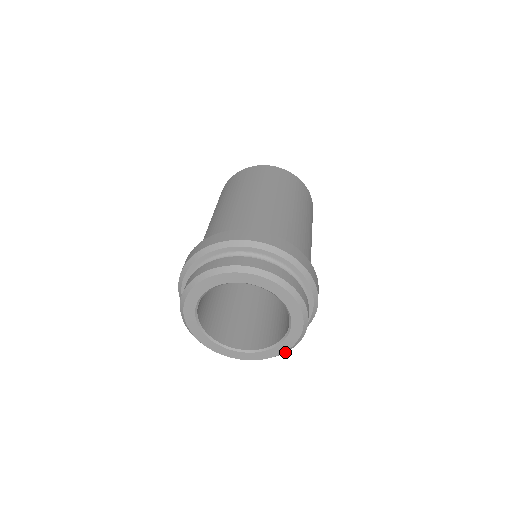
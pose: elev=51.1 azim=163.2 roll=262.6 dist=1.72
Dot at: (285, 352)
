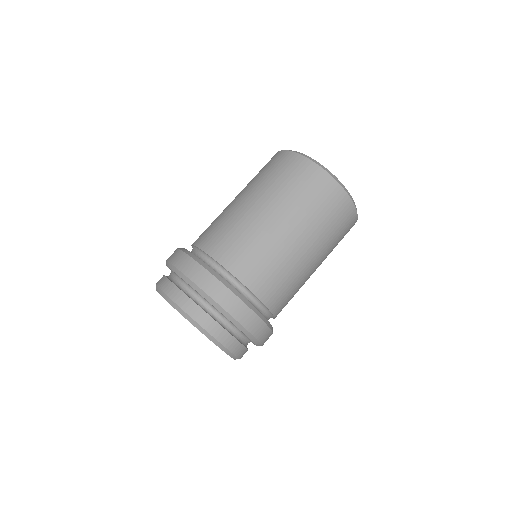
Dot at: (237, 357)
